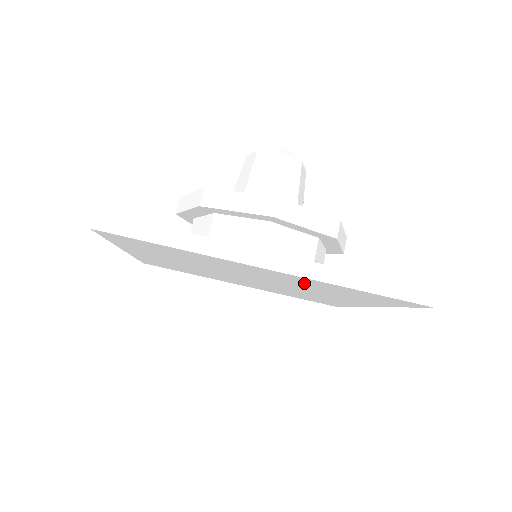
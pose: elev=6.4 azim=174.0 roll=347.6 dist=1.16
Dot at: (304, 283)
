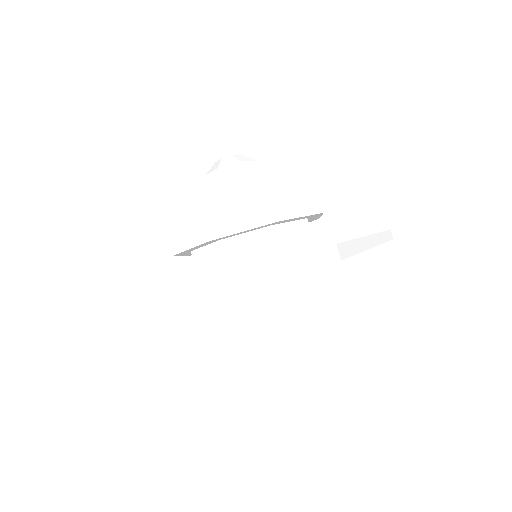
Dot at: occluded
